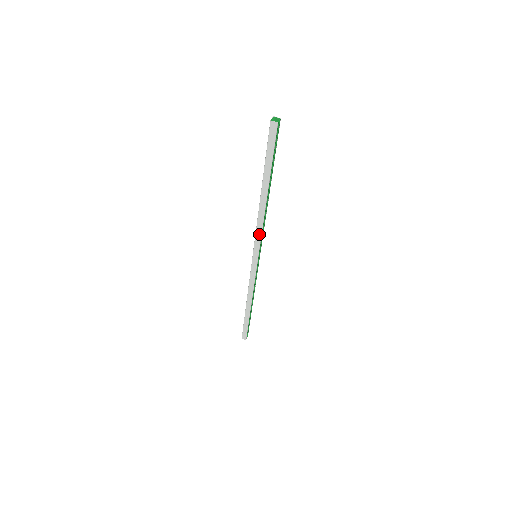
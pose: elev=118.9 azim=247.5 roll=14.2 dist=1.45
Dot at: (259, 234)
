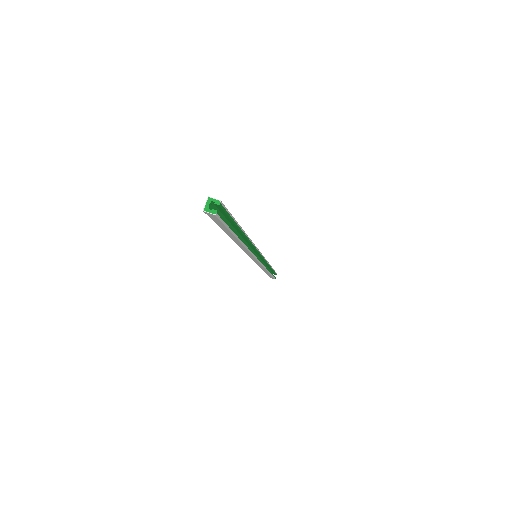
Dot at: (249, 254)
